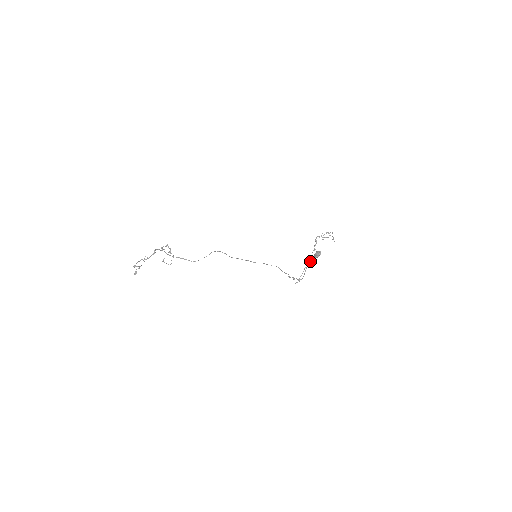
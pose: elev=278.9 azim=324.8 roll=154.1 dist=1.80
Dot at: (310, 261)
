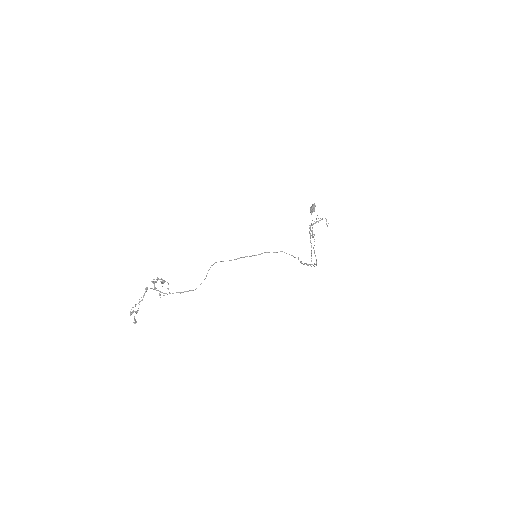
Dot at: occluded
